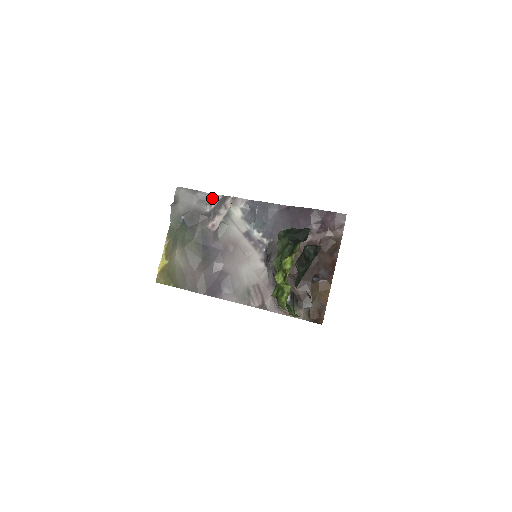
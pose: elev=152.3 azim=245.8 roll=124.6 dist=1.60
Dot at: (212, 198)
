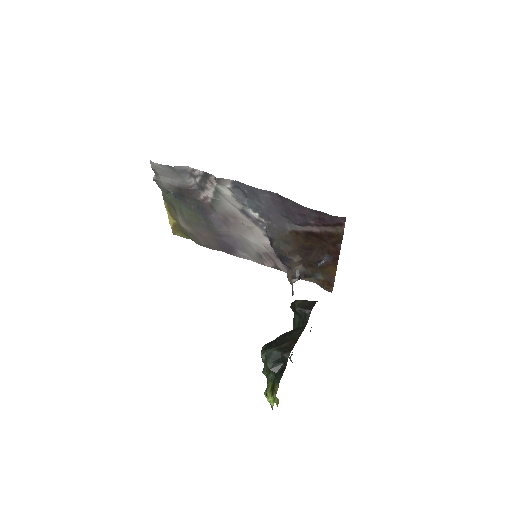
Dot at: (193, 173)
